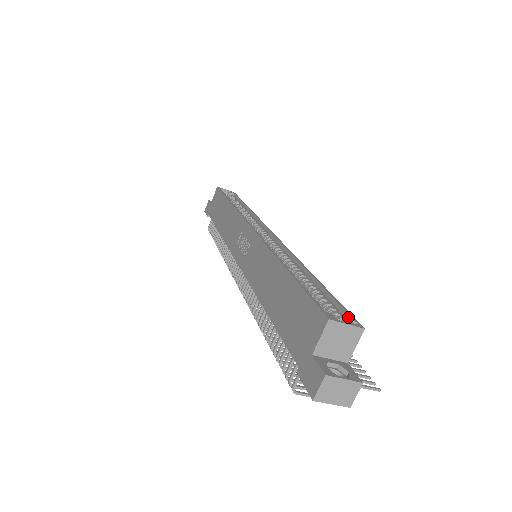
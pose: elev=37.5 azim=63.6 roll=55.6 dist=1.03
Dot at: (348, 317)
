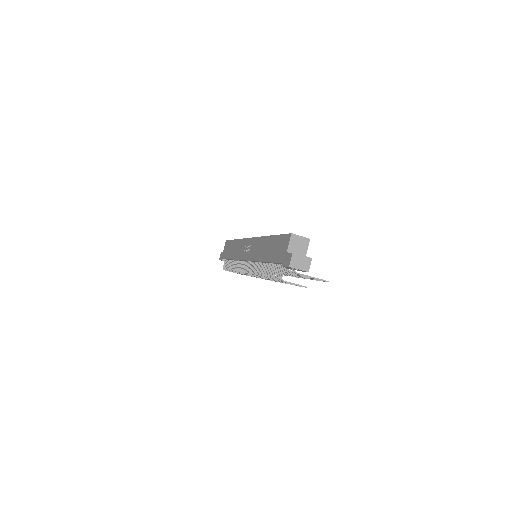
Dot at: occluded
